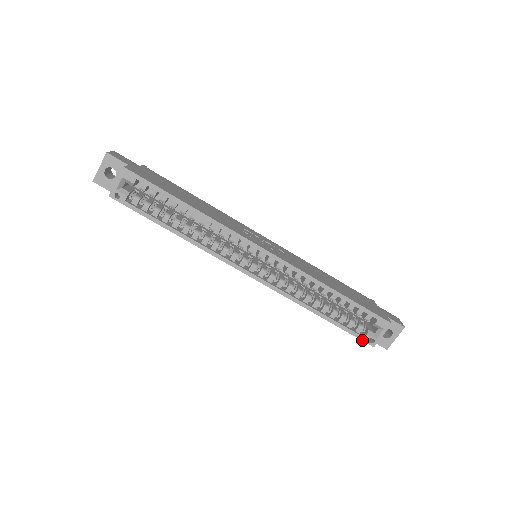
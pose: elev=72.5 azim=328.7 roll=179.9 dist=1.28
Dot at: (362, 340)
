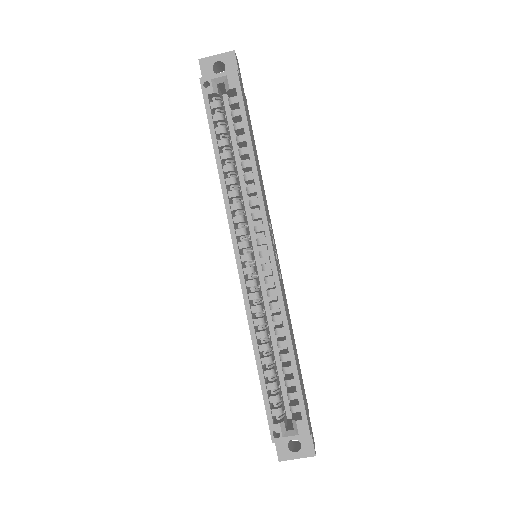
Dot at: (269, 424)
